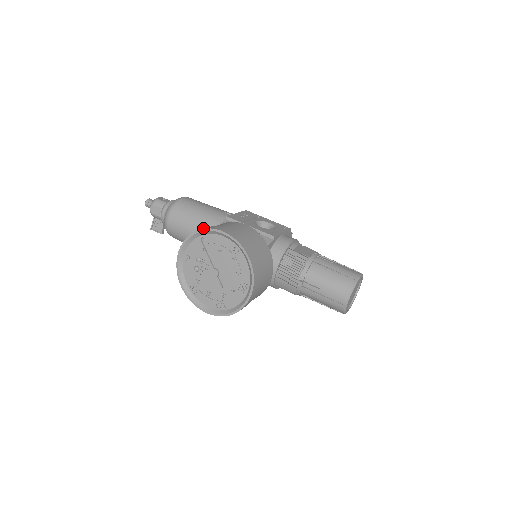
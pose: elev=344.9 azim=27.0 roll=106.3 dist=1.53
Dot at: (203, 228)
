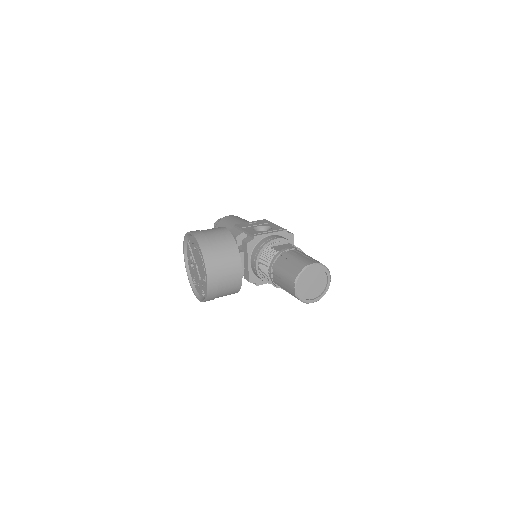
Dot at: occluded
